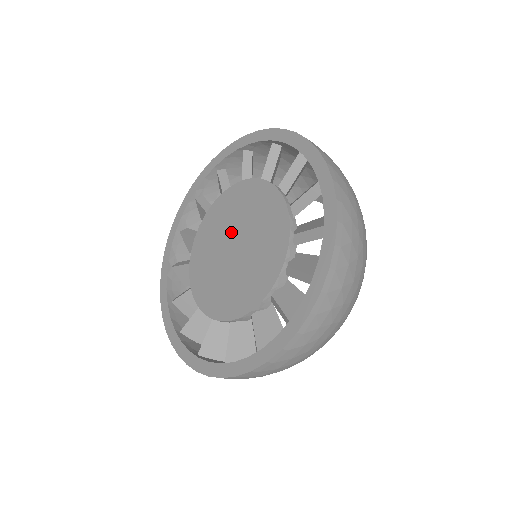
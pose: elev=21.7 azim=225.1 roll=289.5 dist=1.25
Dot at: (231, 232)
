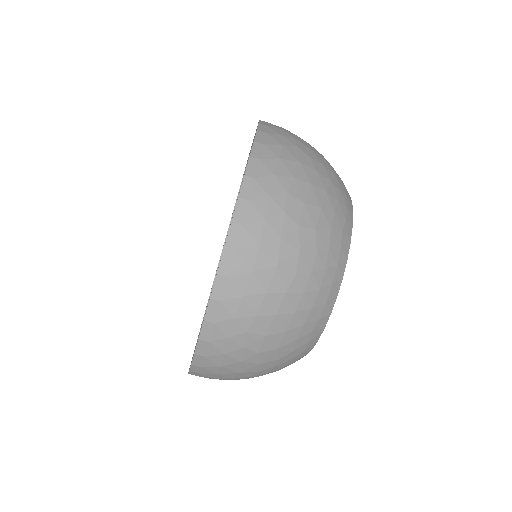
Dot at: occluded
